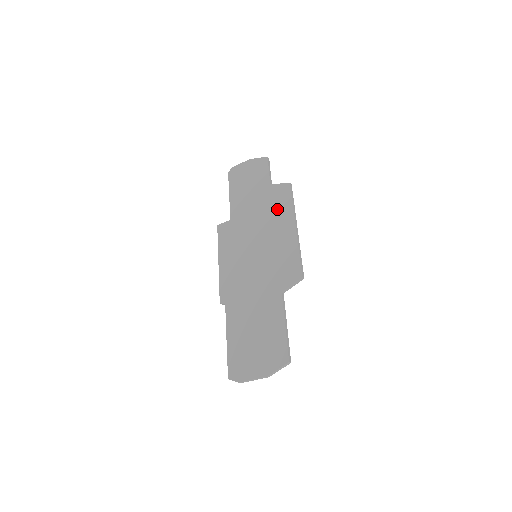
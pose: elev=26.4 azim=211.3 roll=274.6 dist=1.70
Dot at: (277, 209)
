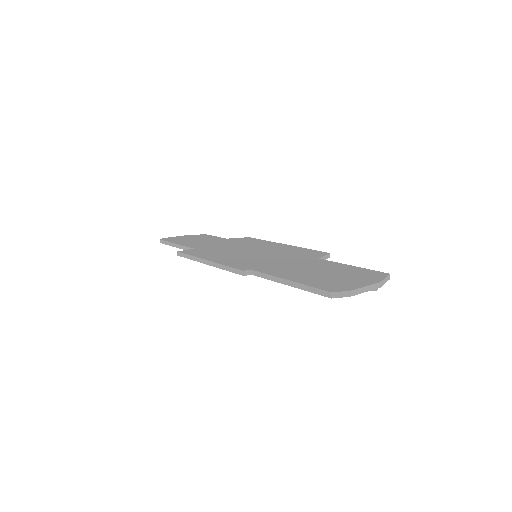
Dot at: (252, 242)
